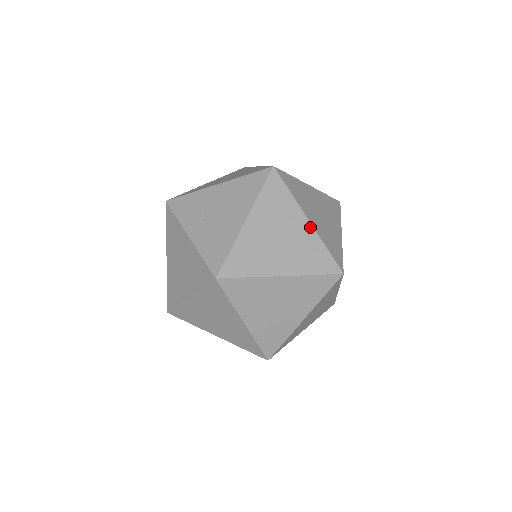
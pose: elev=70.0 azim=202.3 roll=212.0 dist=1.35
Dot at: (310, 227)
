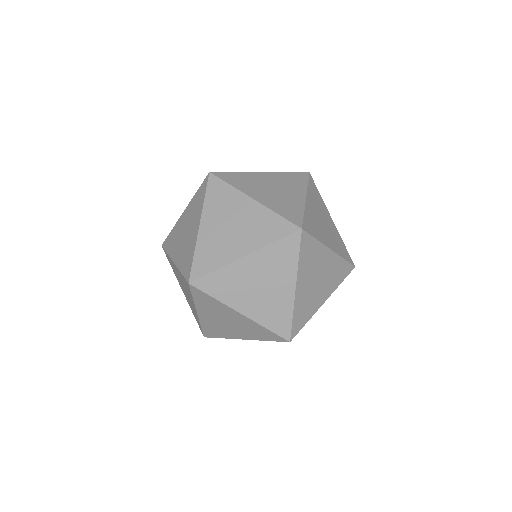
Dot at: (245, 318)
